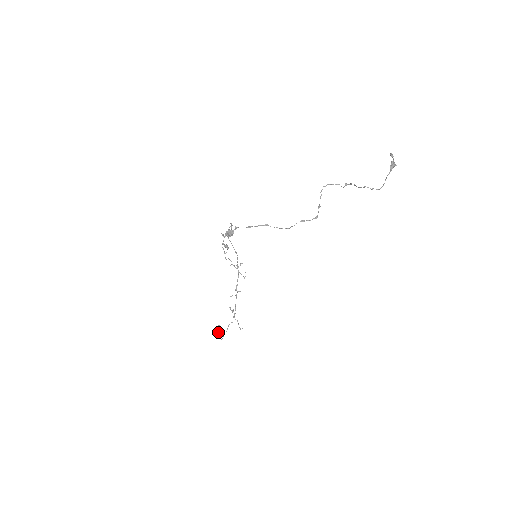
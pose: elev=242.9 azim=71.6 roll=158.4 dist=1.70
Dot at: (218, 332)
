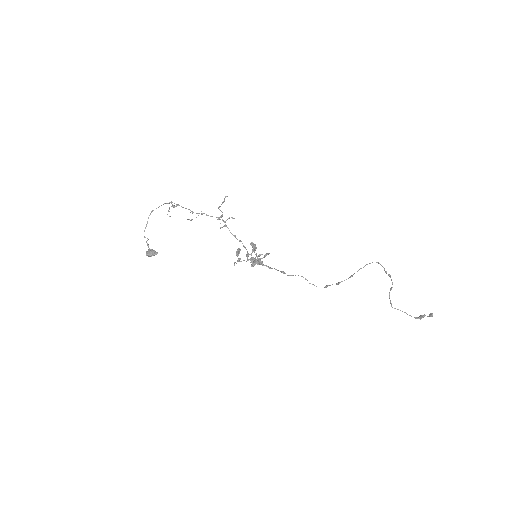
Dot at: occluded
